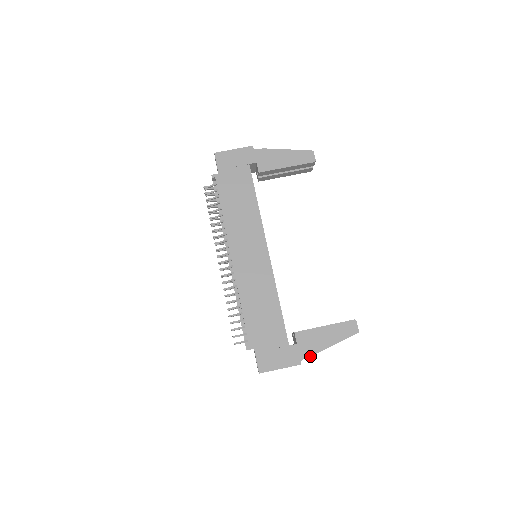
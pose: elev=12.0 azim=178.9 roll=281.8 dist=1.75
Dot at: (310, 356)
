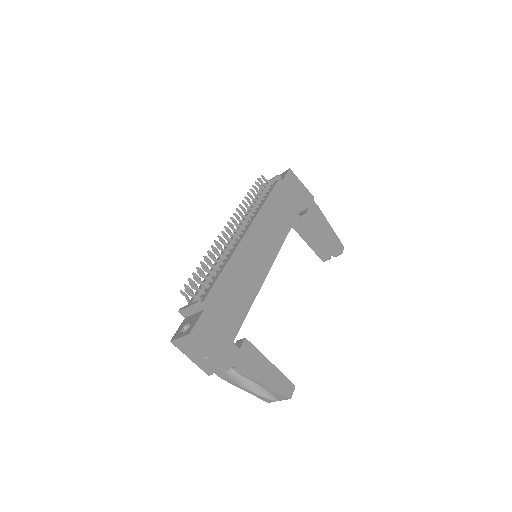
Dot at: (242, 372)
